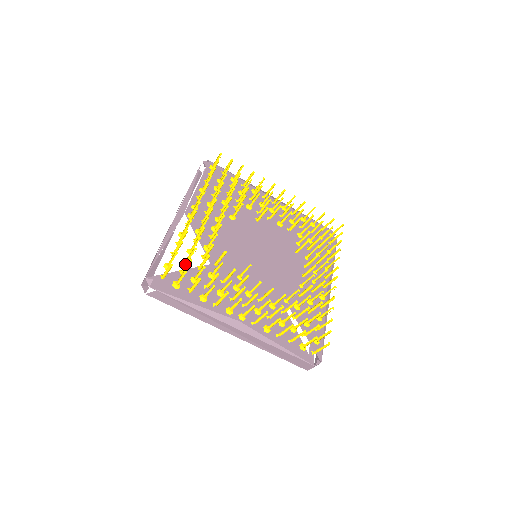
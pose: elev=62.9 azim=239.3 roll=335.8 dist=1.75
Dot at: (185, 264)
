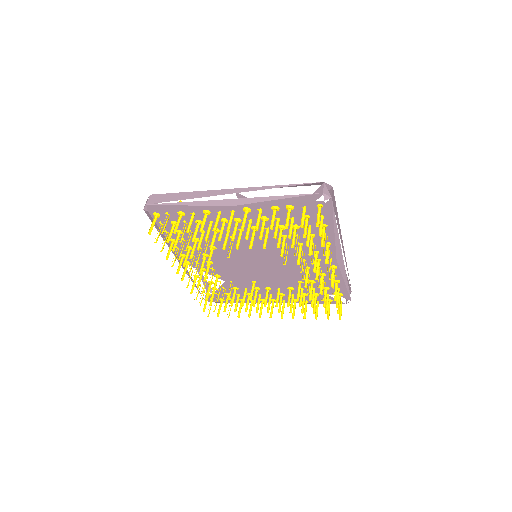
Dot at: occluded
